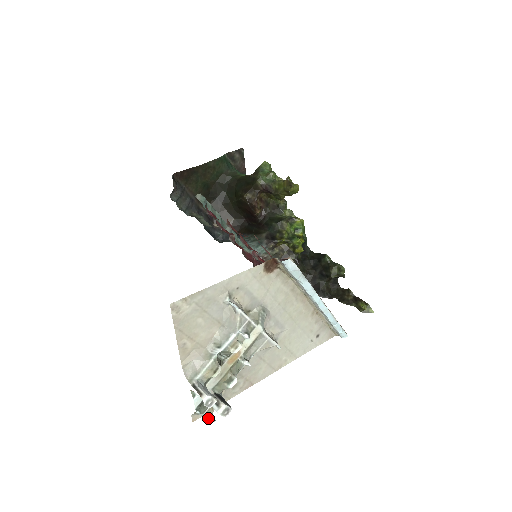
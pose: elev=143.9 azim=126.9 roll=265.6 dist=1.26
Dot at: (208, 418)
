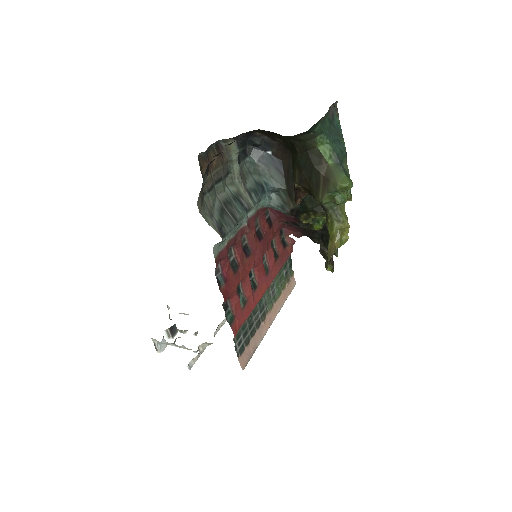
Dot at: occluded
